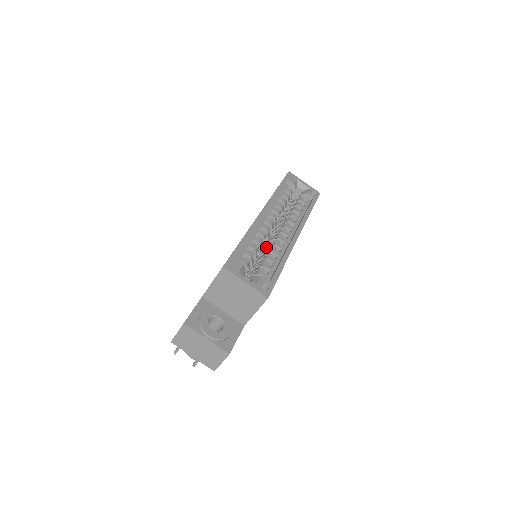
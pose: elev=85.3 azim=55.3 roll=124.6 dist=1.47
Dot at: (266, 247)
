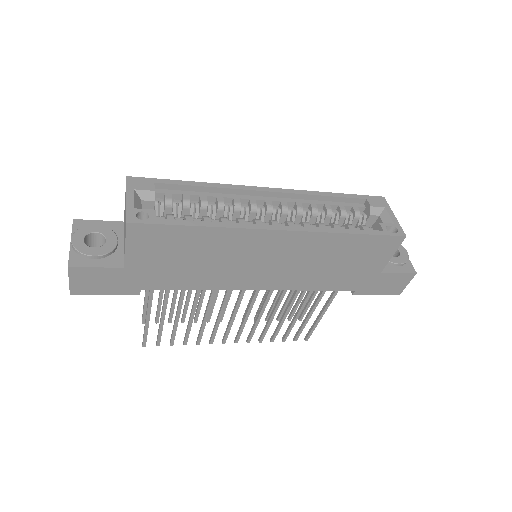
Dot at: occluded
